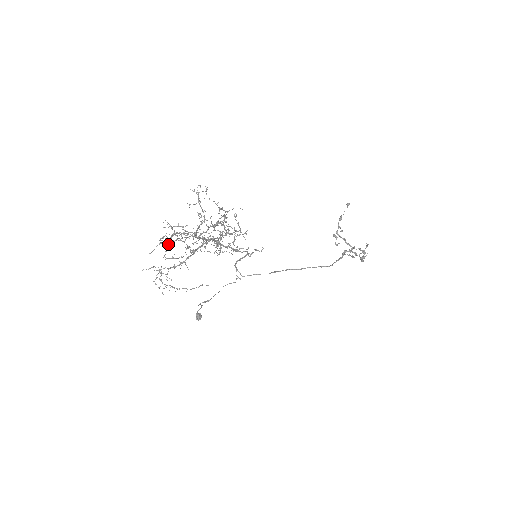
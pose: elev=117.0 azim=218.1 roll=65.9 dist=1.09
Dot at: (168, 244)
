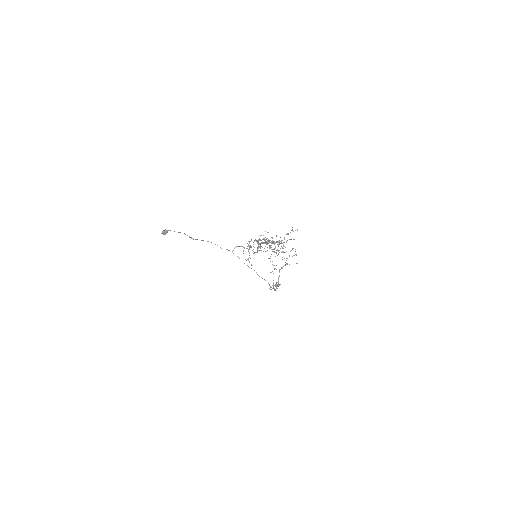
Dot at: occluded
